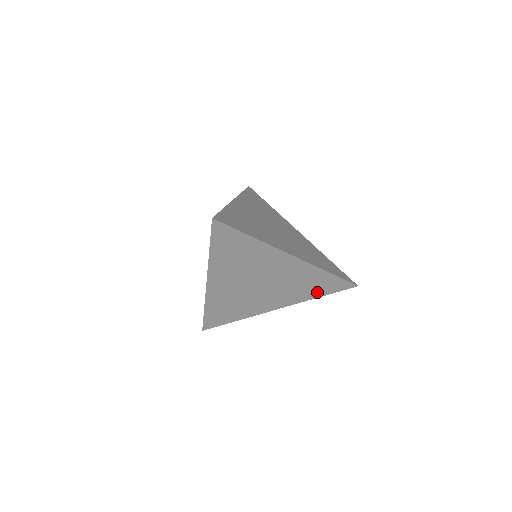
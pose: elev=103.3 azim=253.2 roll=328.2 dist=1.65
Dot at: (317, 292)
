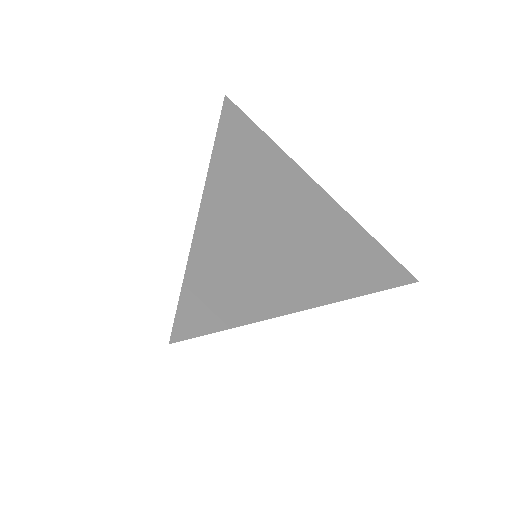
Dot at: occluded
